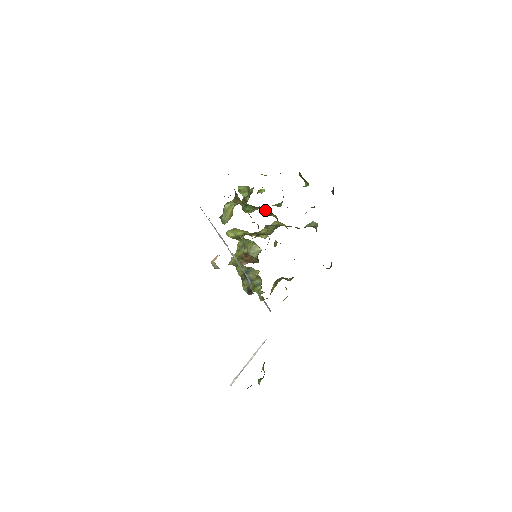
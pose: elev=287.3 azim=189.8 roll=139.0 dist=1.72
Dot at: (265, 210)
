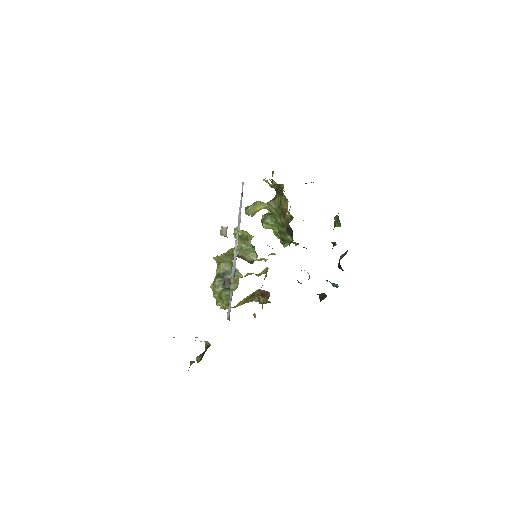
Dot at: occluded
